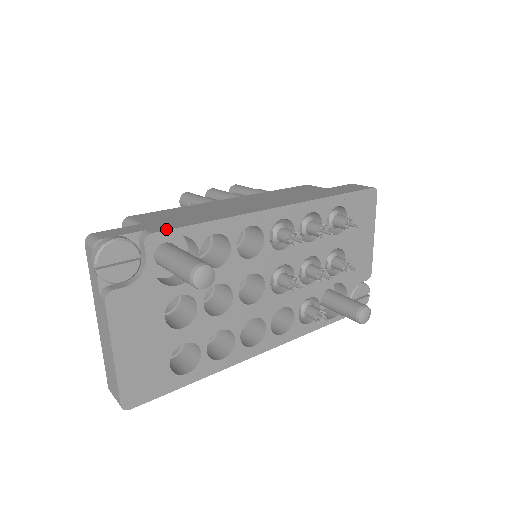
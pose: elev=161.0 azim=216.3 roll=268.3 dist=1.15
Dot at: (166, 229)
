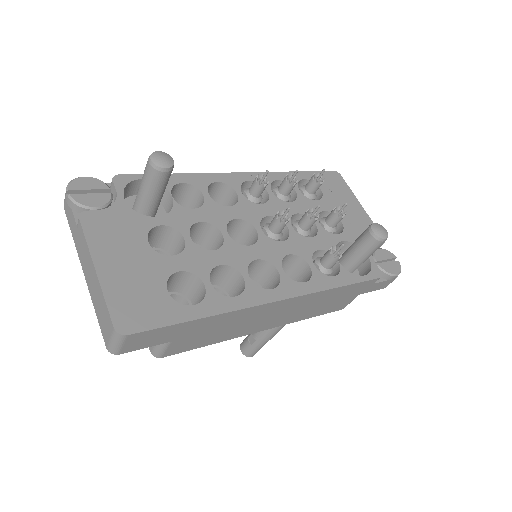
Dot at: (132, 175)
